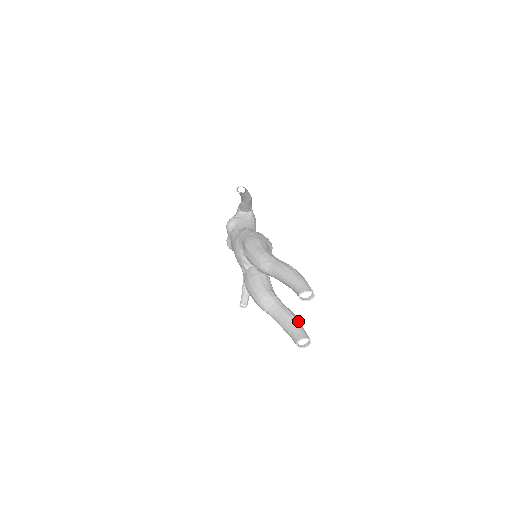
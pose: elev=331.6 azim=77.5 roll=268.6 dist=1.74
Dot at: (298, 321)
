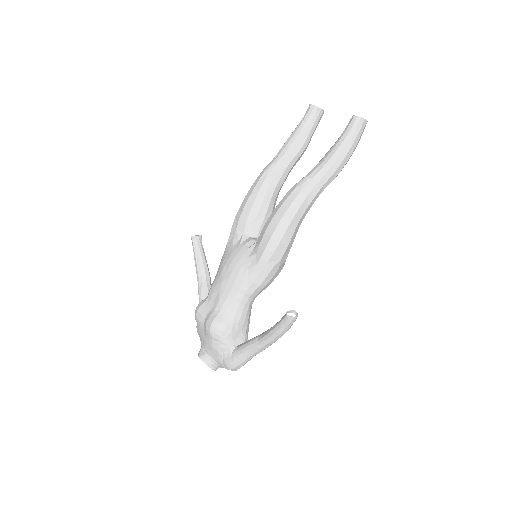
Dot at: occluded
